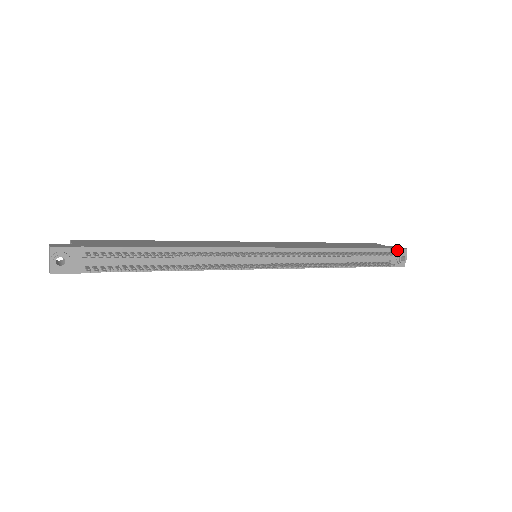
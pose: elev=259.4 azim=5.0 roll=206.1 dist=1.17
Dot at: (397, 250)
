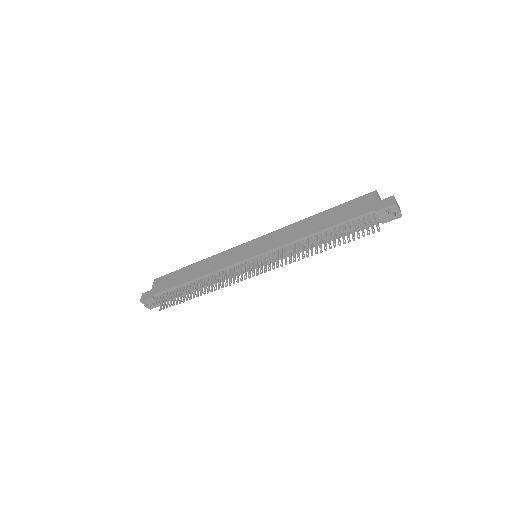
Dot at: (383, 210)
